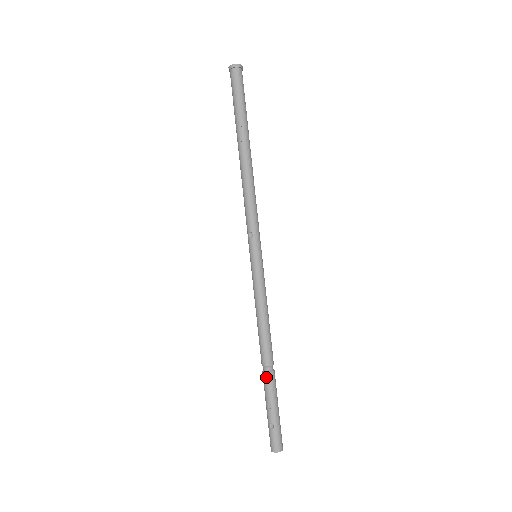
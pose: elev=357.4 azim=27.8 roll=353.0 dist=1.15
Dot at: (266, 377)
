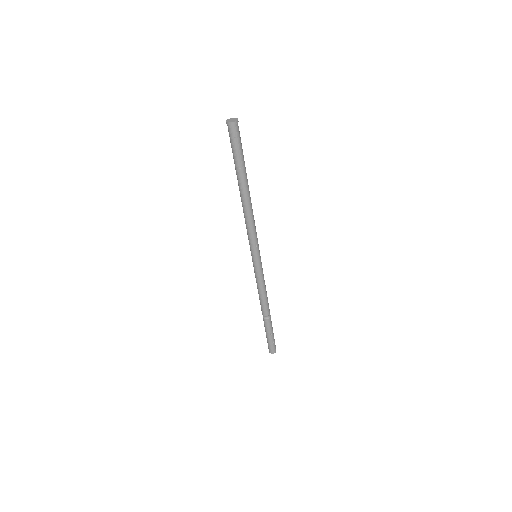
Dot at: (269, 321)
